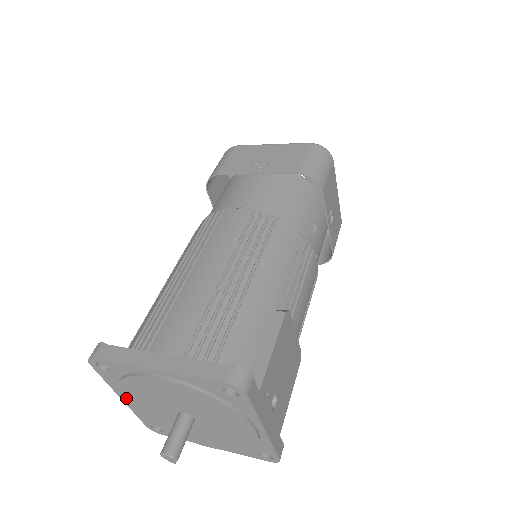
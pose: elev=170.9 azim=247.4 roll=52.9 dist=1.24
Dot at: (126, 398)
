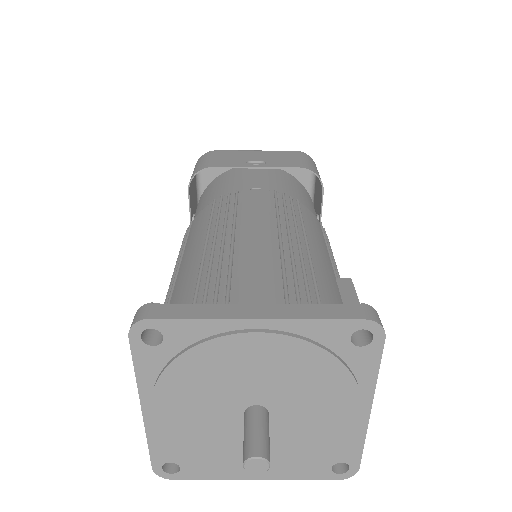
Dot at: (160, 401)
